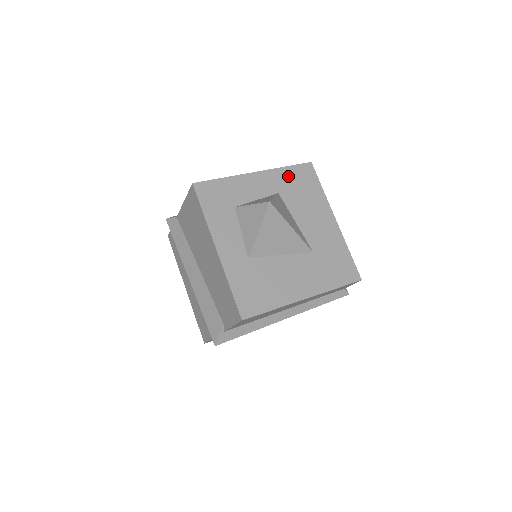
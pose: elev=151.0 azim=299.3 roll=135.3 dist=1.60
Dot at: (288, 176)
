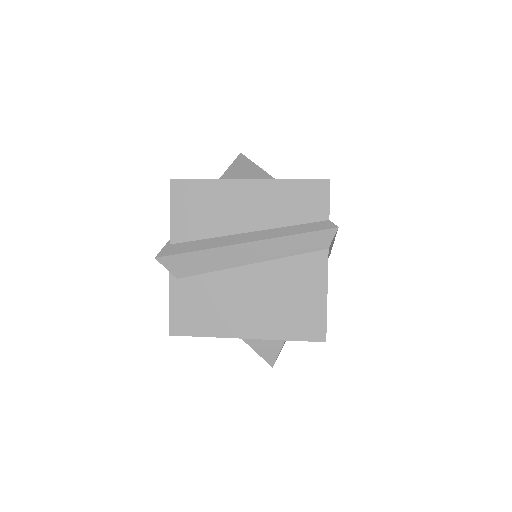
Dot at: occluded
